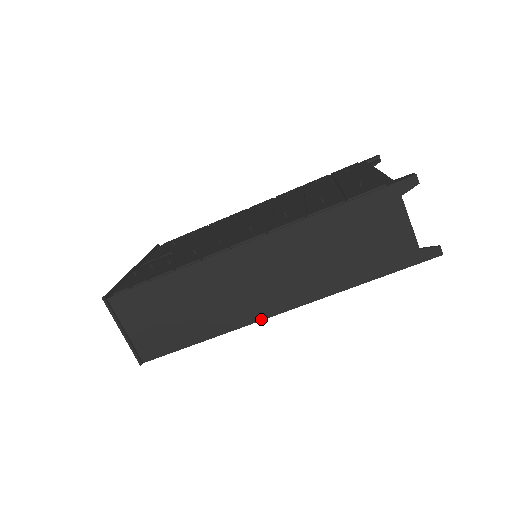
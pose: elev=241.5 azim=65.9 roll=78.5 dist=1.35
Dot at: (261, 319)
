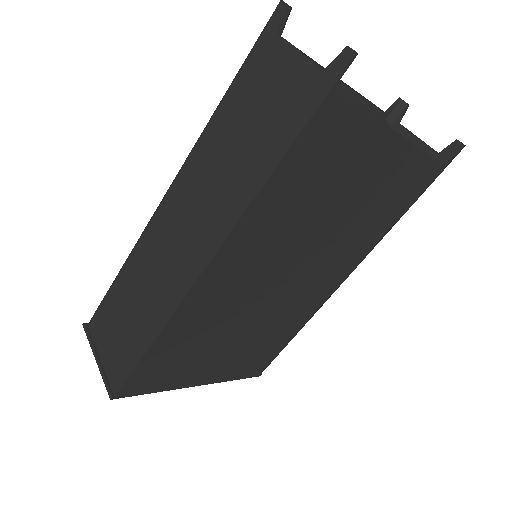
Dot at: (194, 282)
